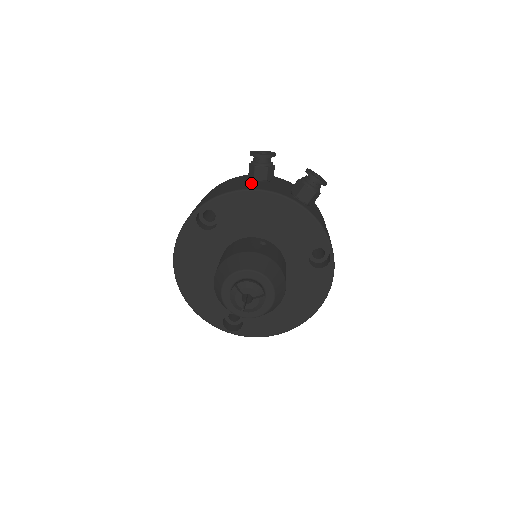
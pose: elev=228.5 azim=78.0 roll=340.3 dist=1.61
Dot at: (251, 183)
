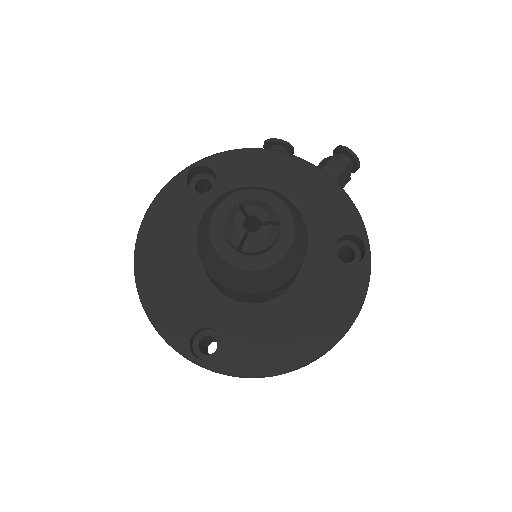
Dot at: occluded
